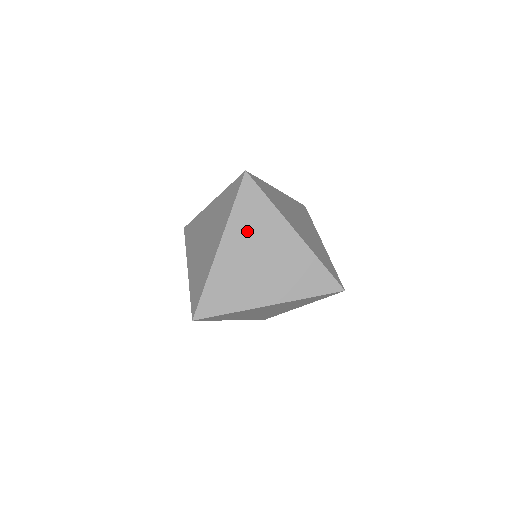
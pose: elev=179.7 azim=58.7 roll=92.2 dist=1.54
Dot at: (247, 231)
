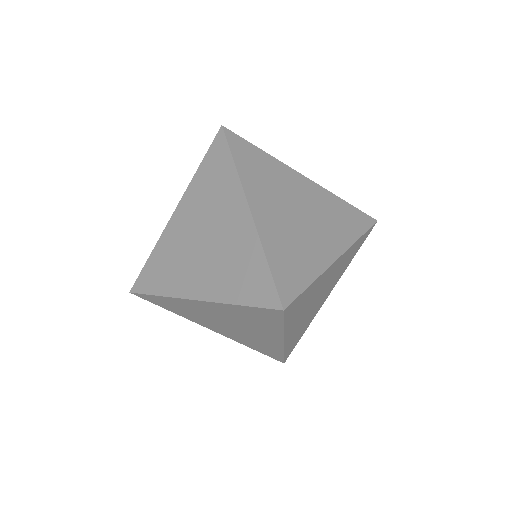
Dot at: (202, 198)
